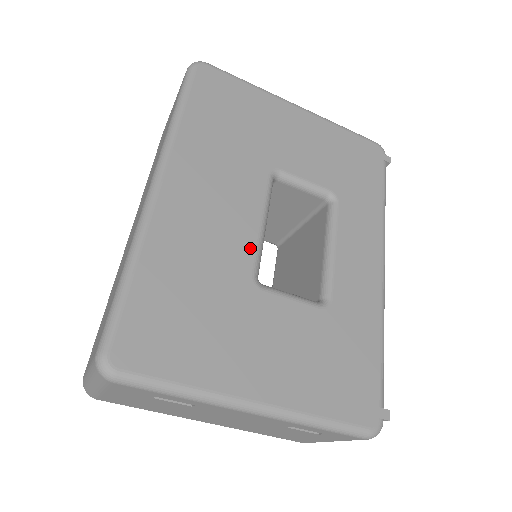
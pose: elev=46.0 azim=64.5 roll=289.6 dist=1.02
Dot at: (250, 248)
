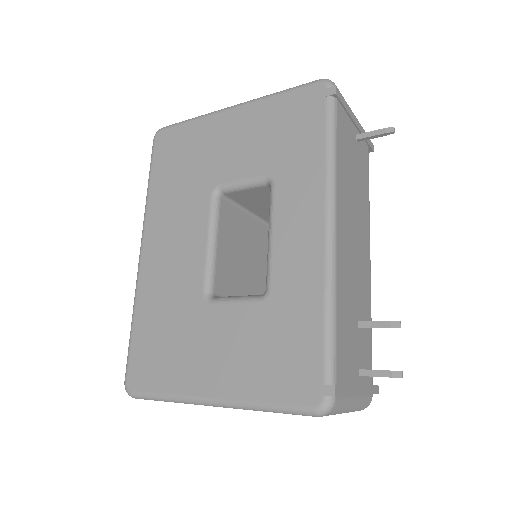
Dot at: (200, 272)
